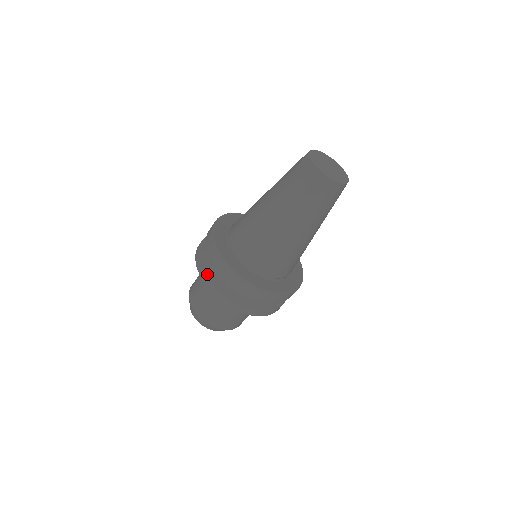
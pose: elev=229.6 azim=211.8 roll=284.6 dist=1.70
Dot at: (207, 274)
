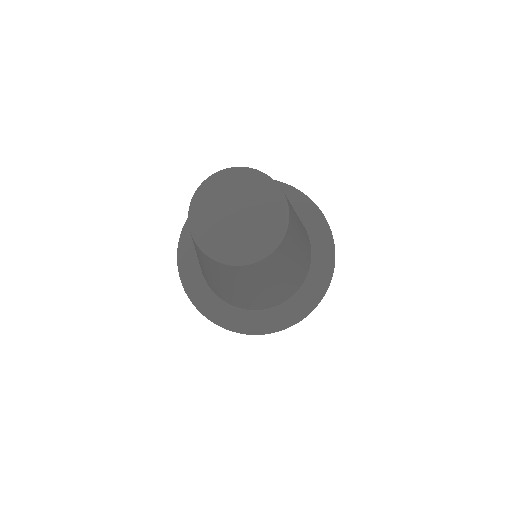
Dot at: occluded
